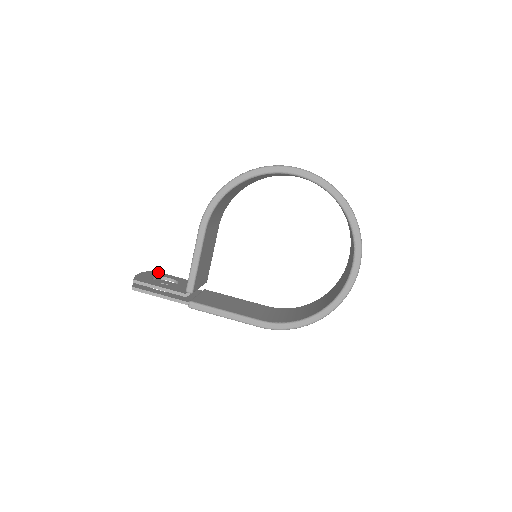
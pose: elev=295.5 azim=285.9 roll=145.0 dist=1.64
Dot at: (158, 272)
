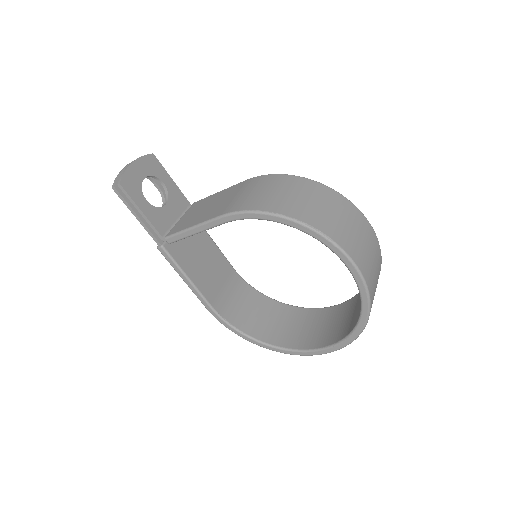
Dot at: (157, 161)
